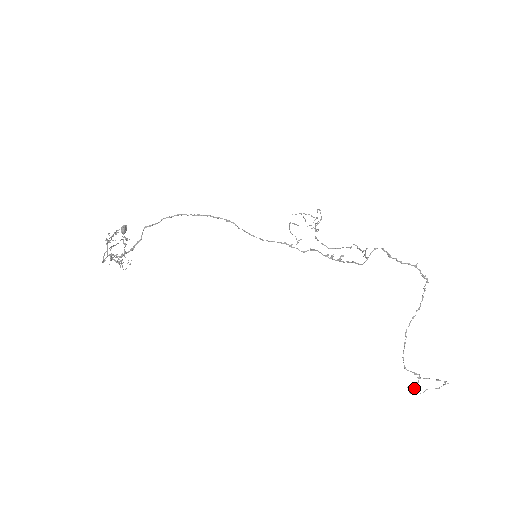
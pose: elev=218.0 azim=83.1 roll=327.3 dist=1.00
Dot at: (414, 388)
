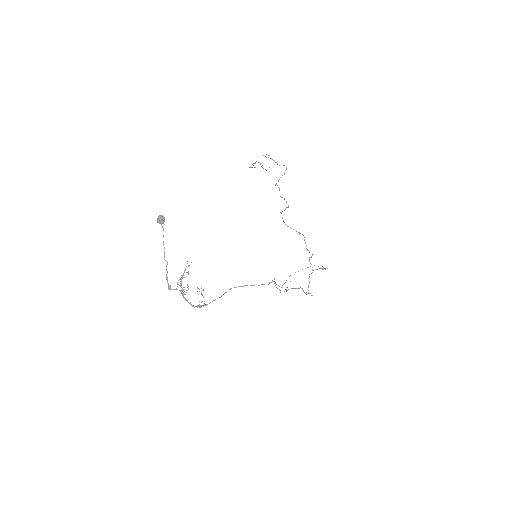
Dot at: occluded
